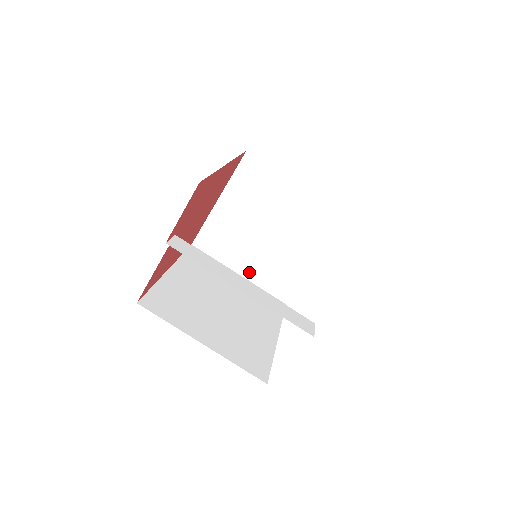
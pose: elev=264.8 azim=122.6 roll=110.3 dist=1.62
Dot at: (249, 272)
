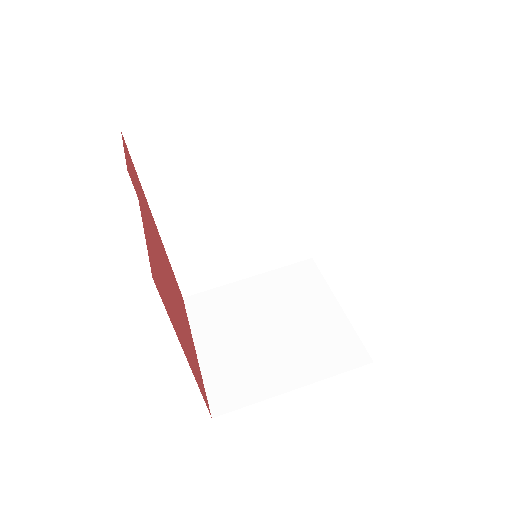
Dot at: (300, 376)
